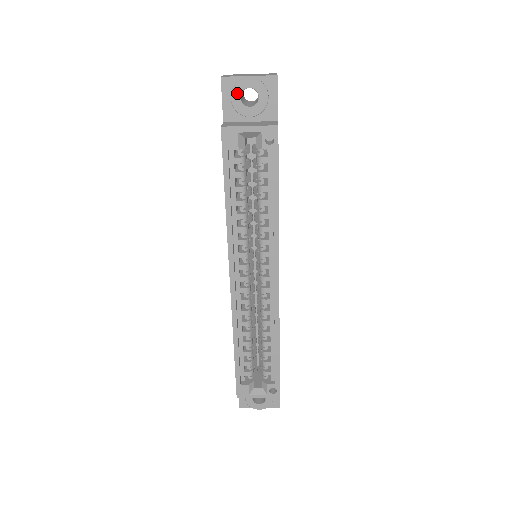
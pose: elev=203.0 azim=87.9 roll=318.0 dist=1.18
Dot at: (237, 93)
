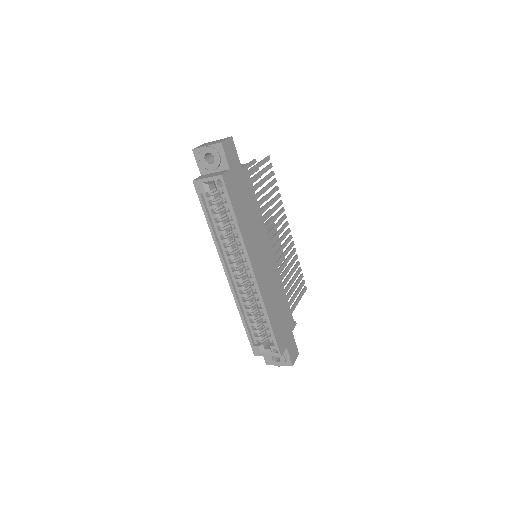
Dot at: (202, 157)
